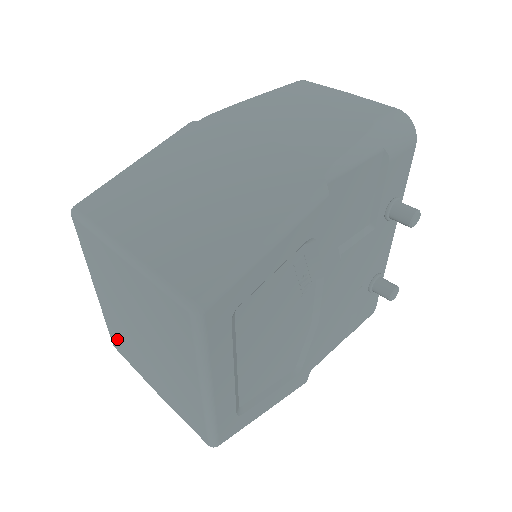
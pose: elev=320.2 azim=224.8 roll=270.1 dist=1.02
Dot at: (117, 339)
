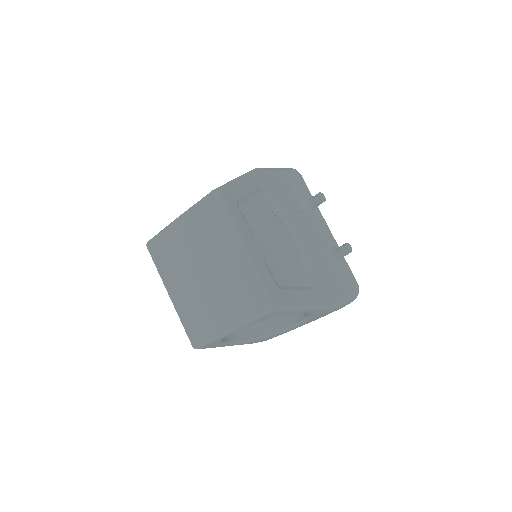
Dot at: (193, 326)
